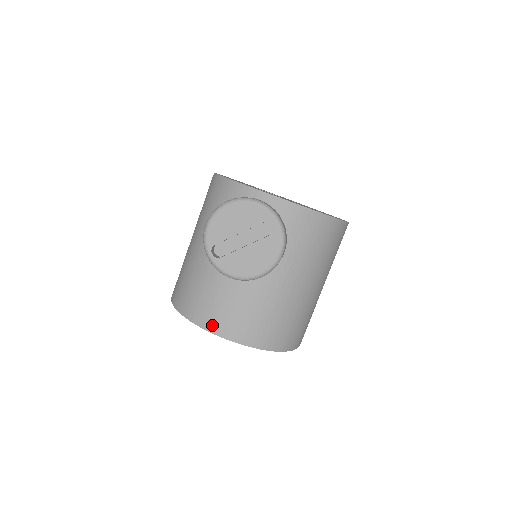
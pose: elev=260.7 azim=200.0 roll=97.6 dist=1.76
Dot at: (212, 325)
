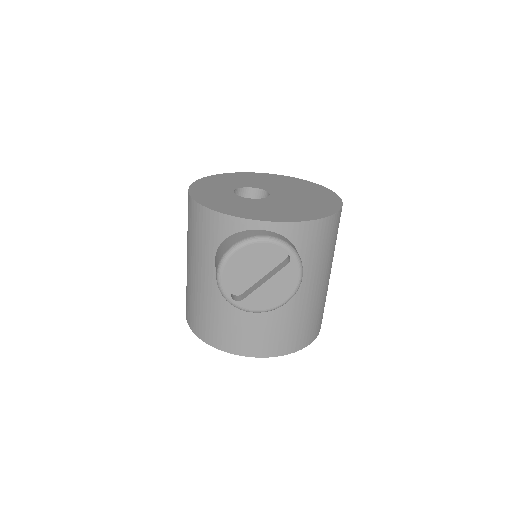
Dot at: (248, 351)
